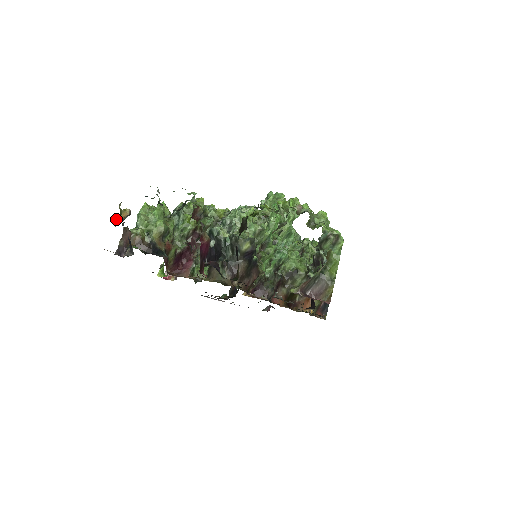
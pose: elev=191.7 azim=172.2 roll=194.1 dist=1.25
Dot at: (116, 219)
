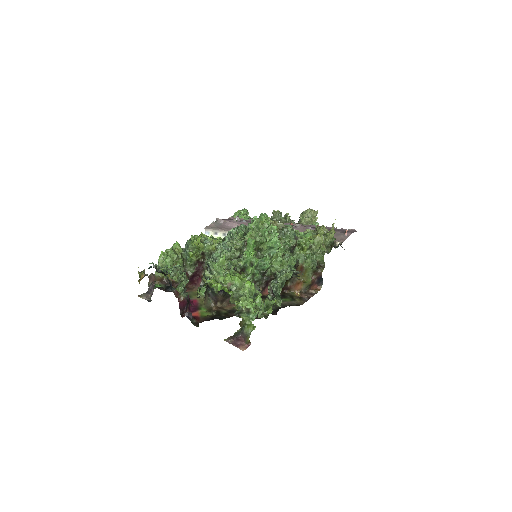
Dot at: (138, 280)
